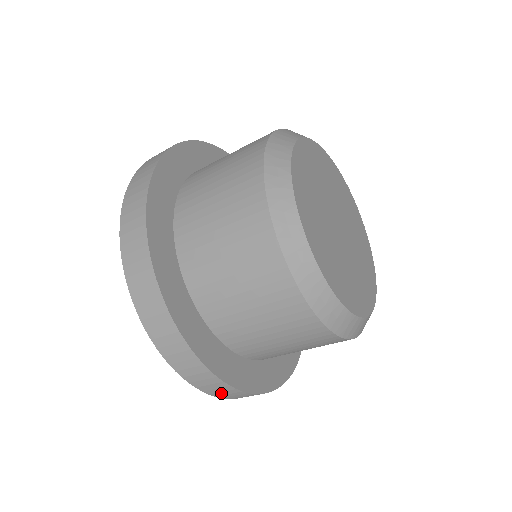
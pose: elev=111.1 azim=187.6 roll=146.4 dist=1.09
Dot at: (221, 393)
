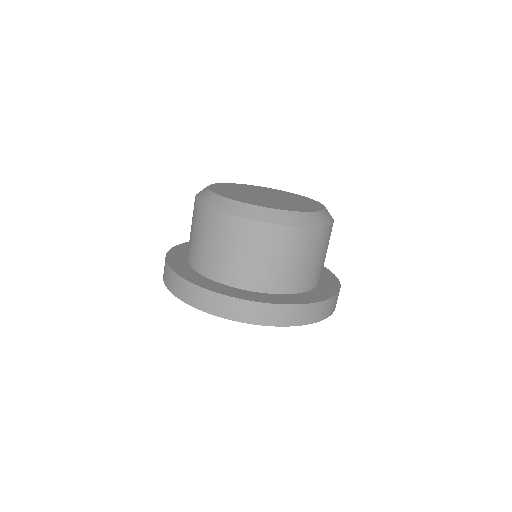
Dot at: (329, 310)
